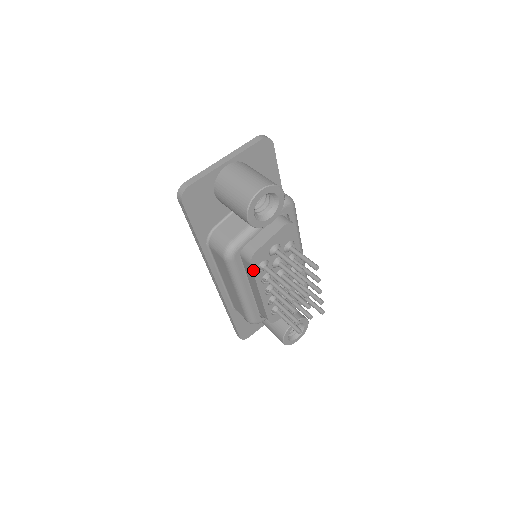
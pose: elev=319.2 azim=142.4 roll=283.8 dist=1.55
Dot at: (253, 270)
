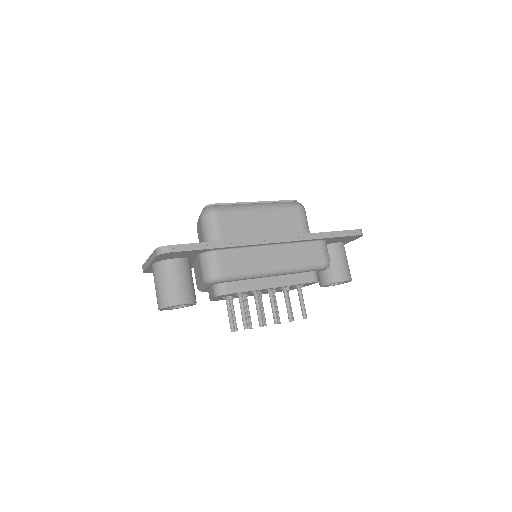
Dot at: (224, 299)
